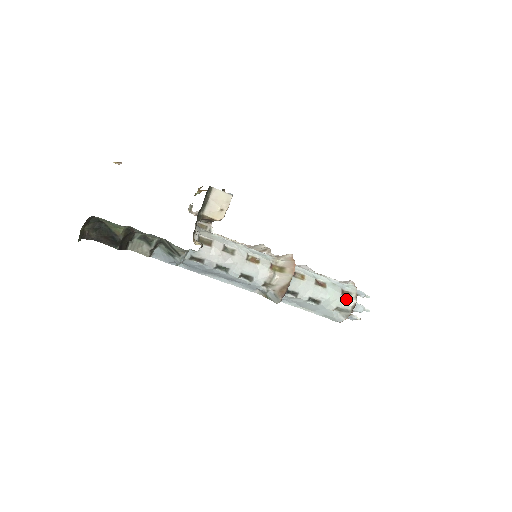
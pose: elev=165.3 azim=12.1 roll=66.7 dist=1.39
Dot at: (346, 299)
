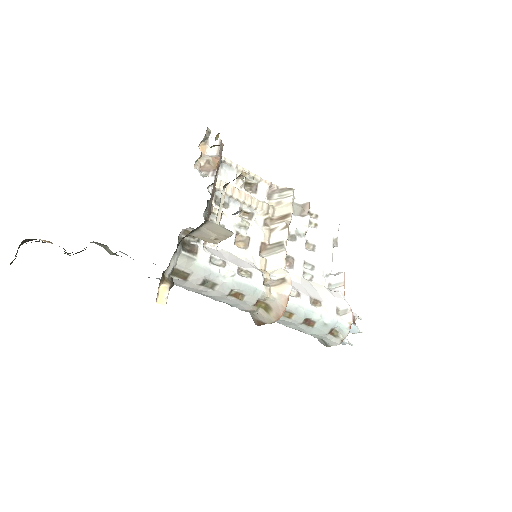
Dot at: (330, 338)
